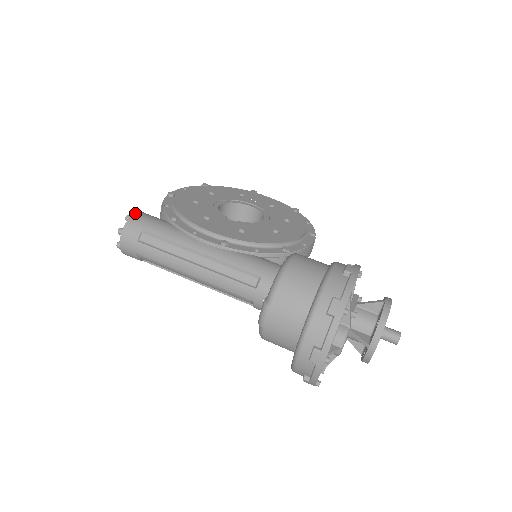
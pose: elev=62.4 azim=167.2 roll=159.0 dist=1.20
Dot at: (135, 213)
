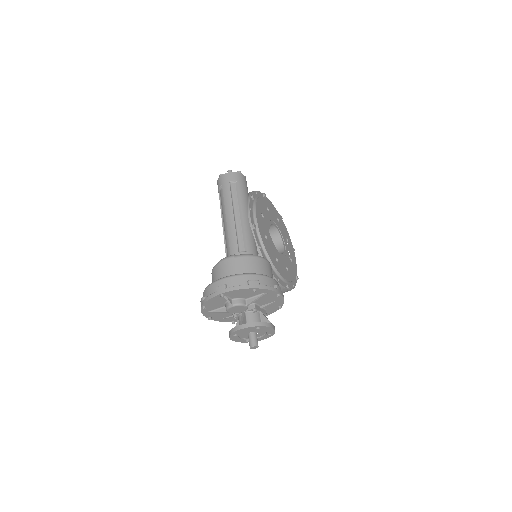
Dot at: occluded
